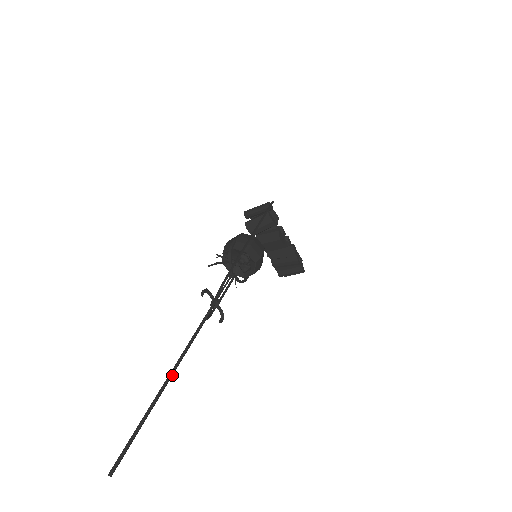
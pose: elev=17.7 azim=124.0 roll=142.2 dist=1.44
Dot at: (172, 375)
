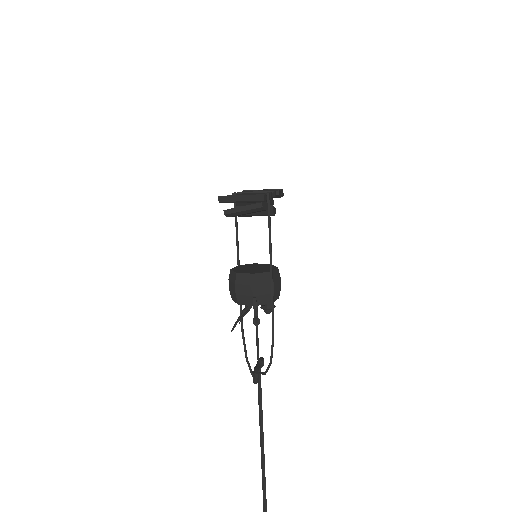
Dot at: (263, 452)
